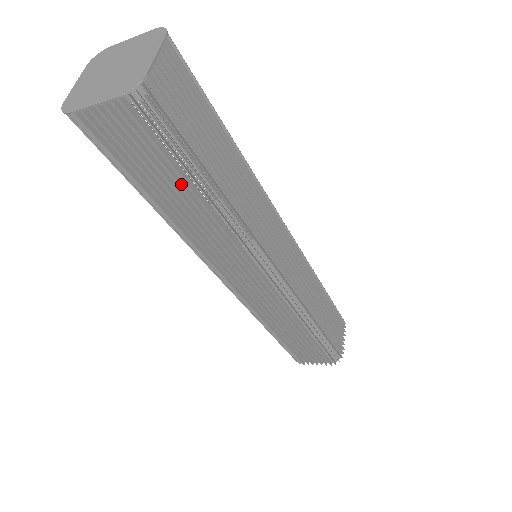
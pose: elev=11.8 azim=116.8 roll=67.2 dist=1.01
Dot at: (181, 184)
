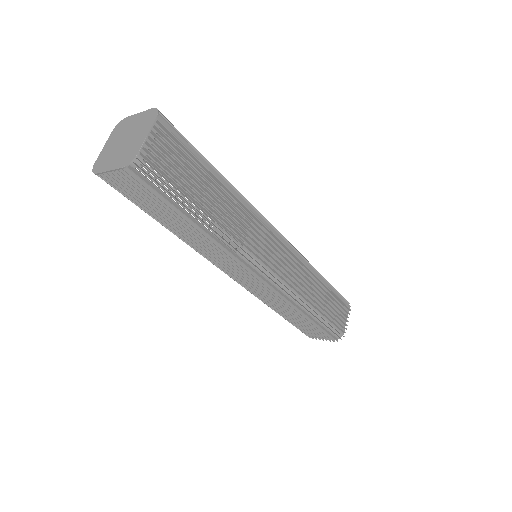
Dot at: (177, 215)
